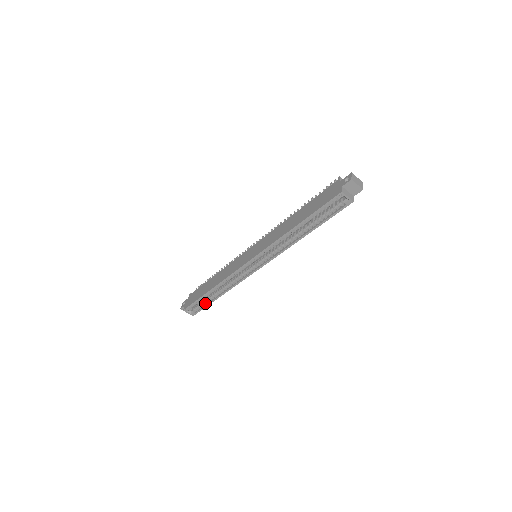
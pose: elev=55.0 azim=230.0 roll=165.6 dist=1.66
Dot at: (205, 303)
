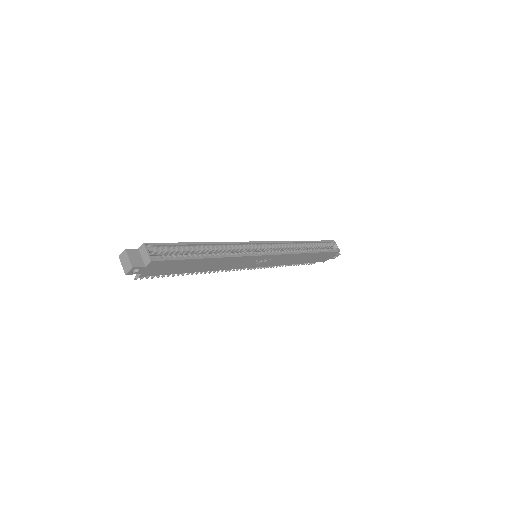
Dot at: (182, 256)
